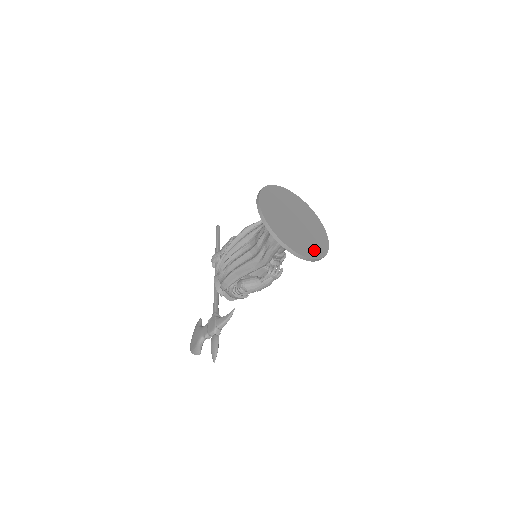
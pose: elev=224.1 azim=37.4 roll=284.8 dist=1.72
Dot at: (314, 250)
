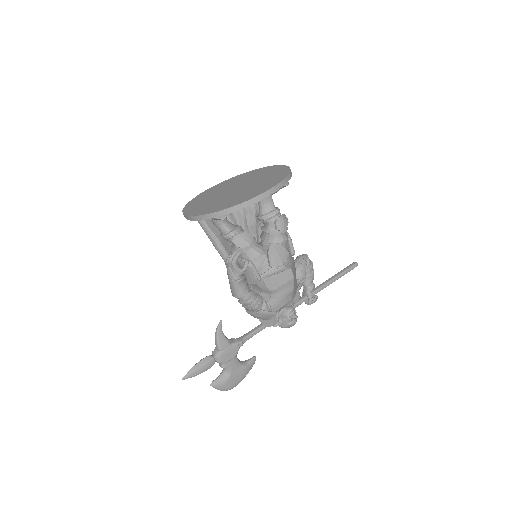
Dot at: (221, 206)
